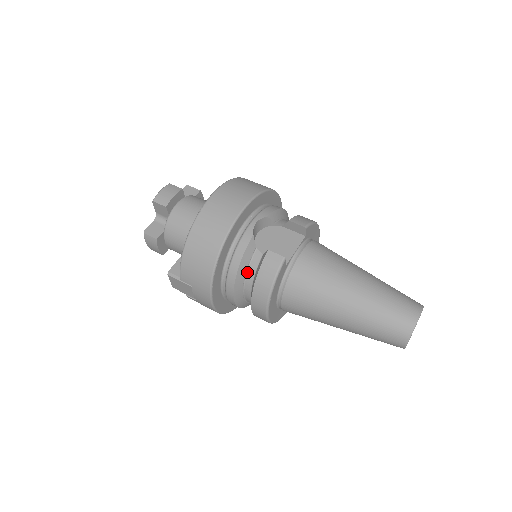
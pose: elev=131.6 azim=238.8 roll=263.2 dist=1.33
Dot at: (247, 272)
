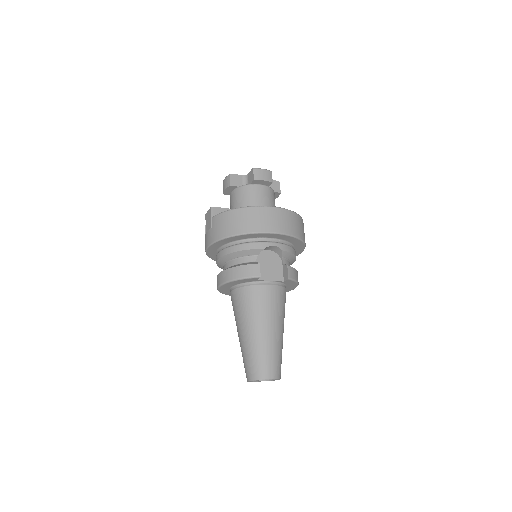
Dot at: (240, 258)
